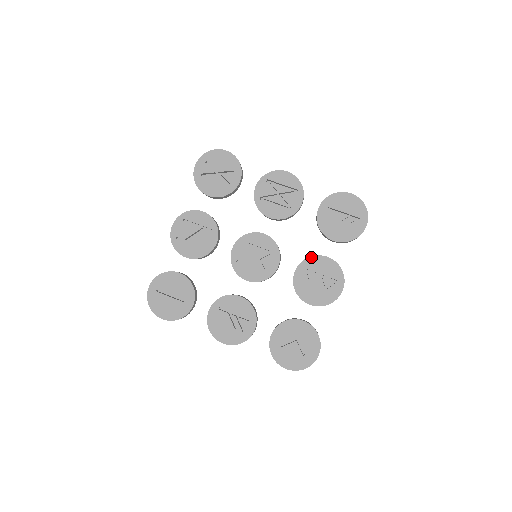
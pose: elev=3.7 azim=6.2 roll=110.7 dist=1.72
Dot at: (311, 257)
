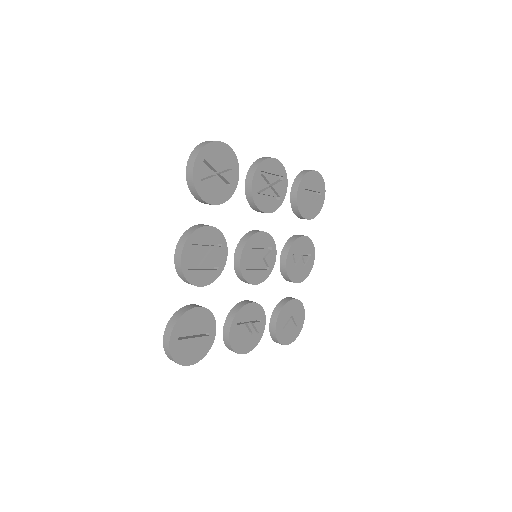
Dot at: (296, 241)
